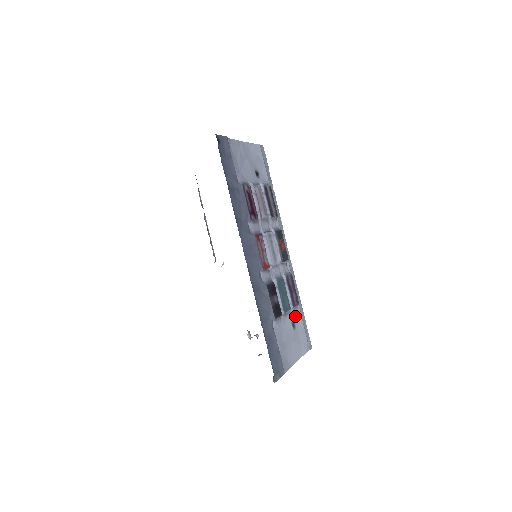
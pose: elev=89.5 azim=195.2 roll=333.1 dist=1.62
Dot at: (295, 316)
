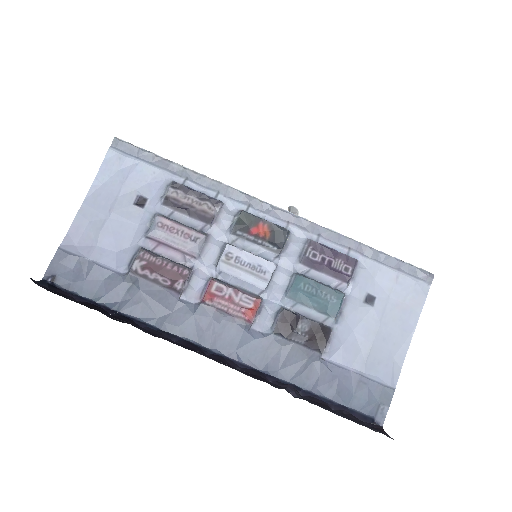
Dot at: (364, 283)
